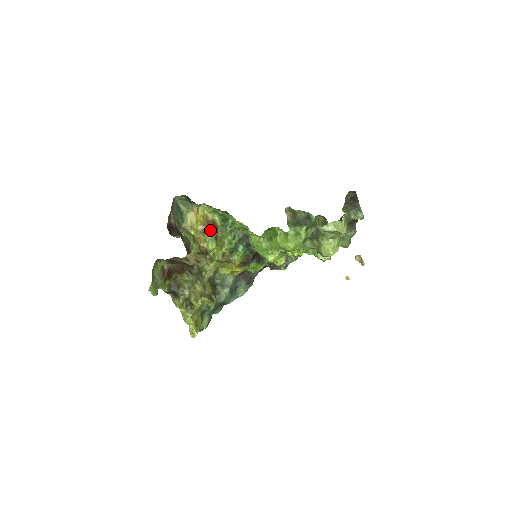
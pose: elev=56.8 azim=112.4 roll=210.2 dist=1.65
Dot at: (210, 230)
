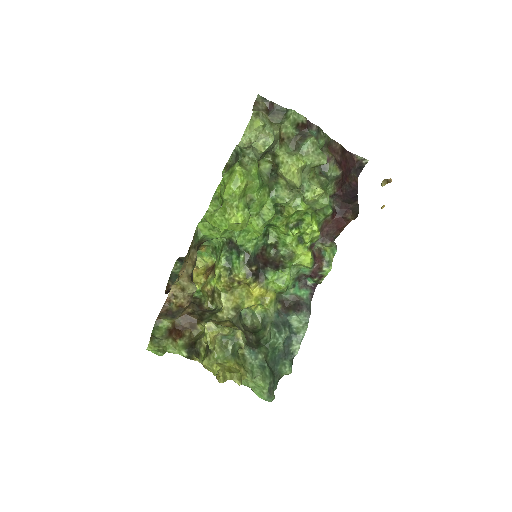
Dot at: (210, 272)
